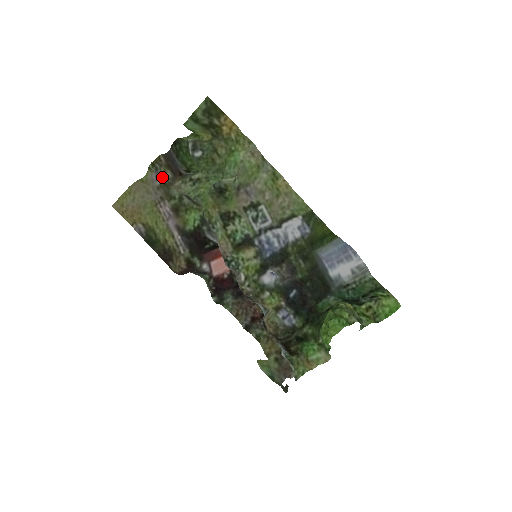
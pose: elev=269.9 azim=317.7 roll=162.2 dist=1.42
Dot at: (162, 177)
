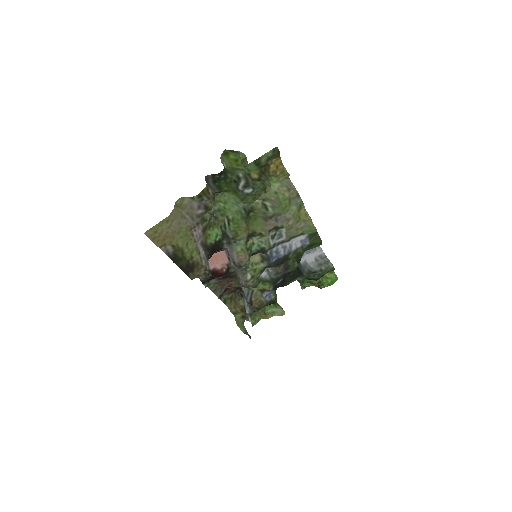
Dot at: (206, 208)
